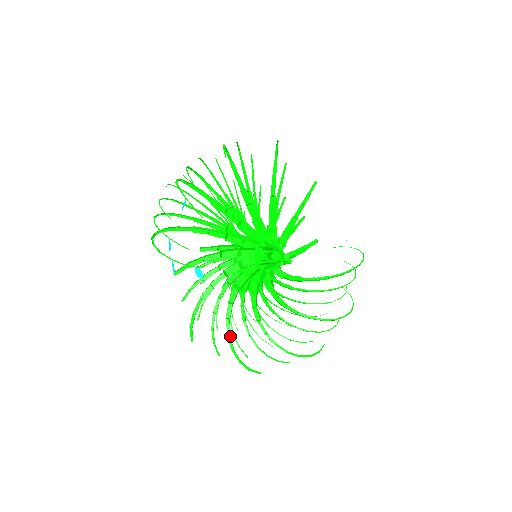
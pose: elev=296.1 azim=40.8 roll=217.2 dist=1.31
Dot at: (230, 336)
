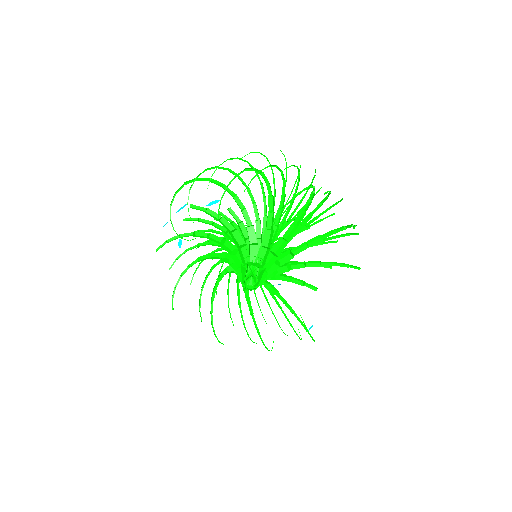
Dot at: occluded
